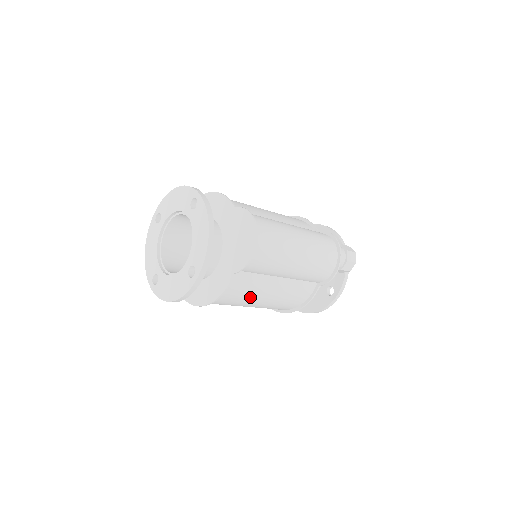
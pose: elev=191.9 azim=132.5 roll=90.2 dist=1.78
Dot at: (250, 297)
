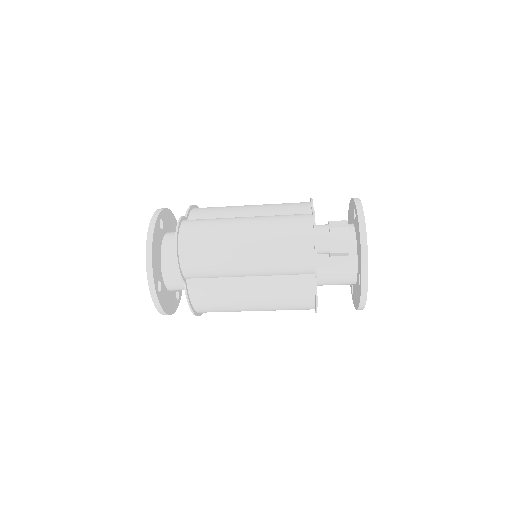
Dot at: (232, 302)
